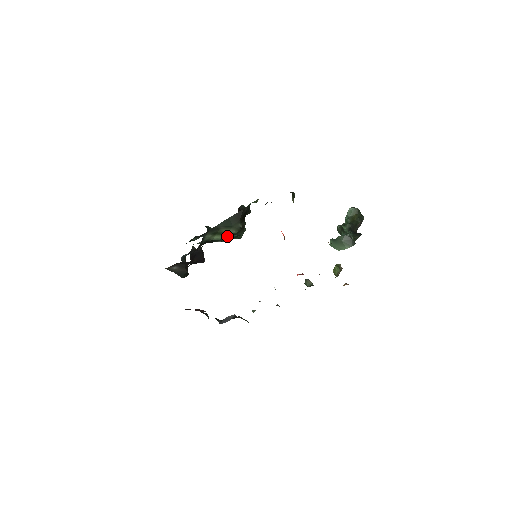
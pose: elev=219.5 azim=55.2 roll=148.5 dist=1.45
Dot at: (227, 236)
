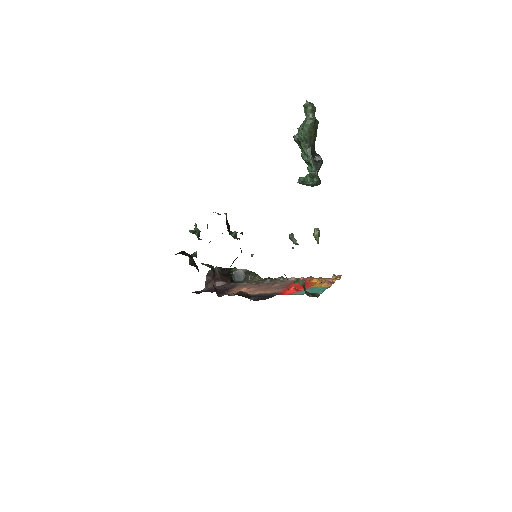
Dot at: occluded
